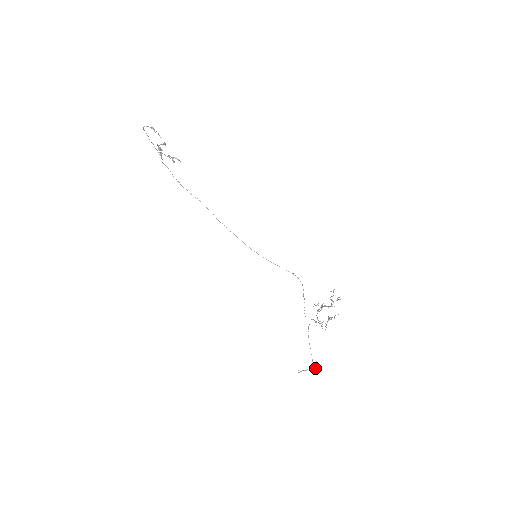
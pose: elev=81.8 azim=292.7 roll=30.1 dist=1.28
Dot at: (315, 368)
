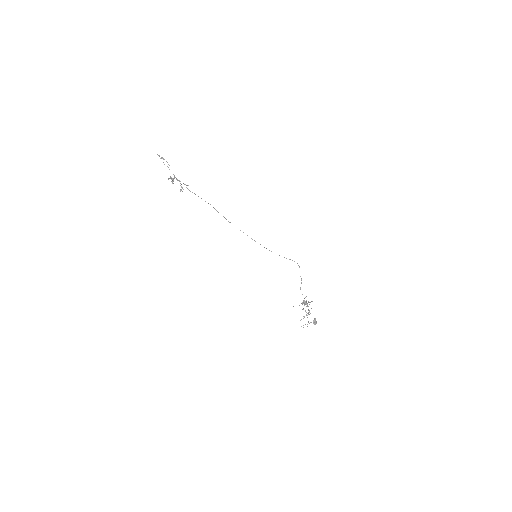
Dot at: (313, 323)
